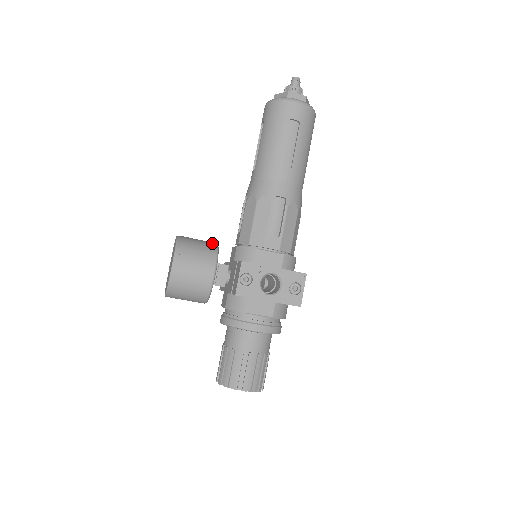
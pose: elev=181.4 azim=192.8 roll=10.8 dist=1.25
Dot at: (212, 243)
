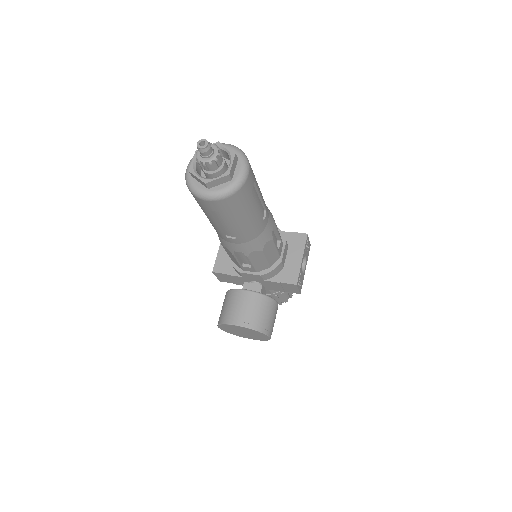
Dot at: (254, 297)
